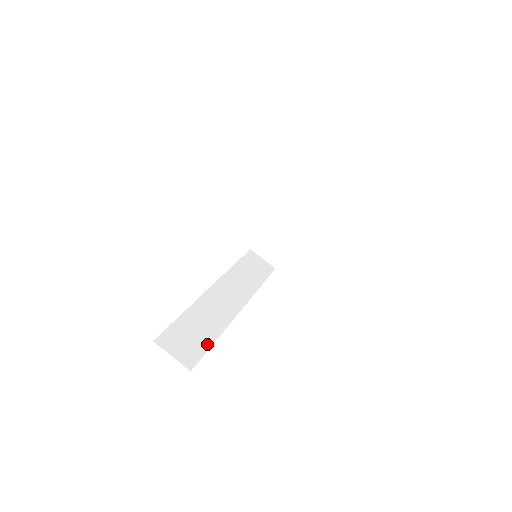
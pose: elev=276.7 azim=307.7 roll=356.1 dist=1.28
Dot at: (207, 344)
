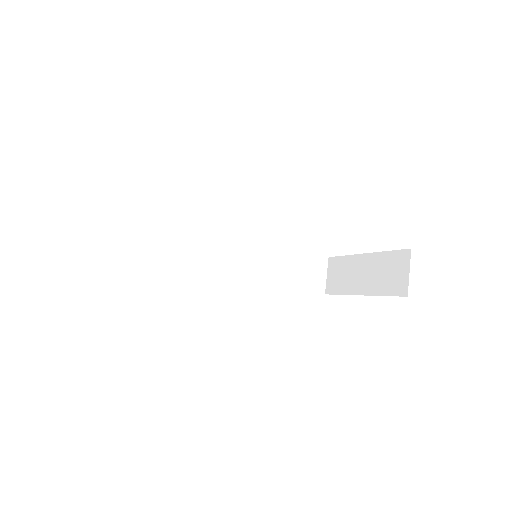
Dot at: (152, 265)
